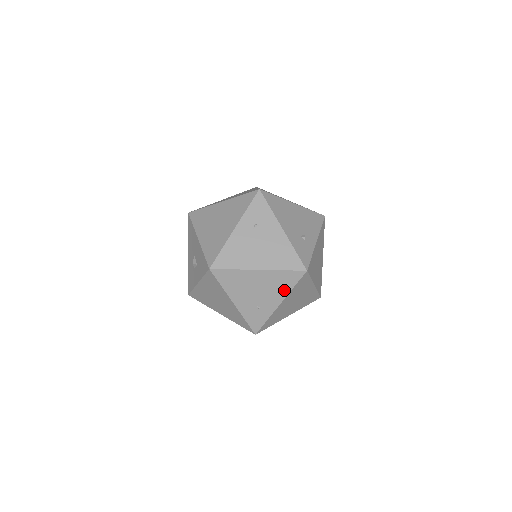
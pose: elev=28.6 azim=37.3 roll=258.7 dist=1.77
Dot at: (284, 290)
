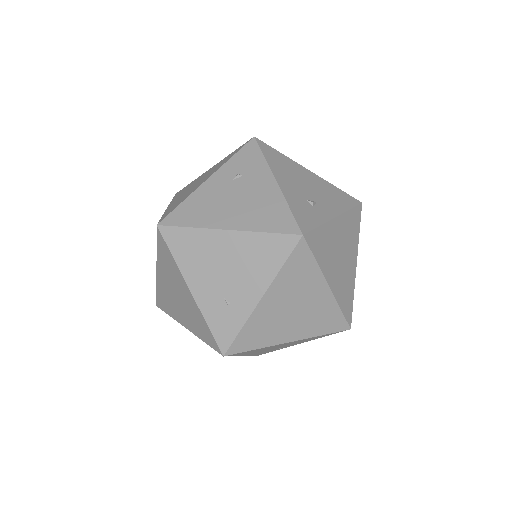
Dot at: (267, 271)
